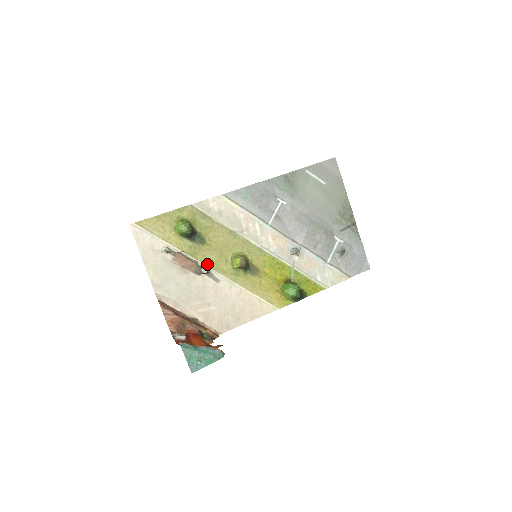
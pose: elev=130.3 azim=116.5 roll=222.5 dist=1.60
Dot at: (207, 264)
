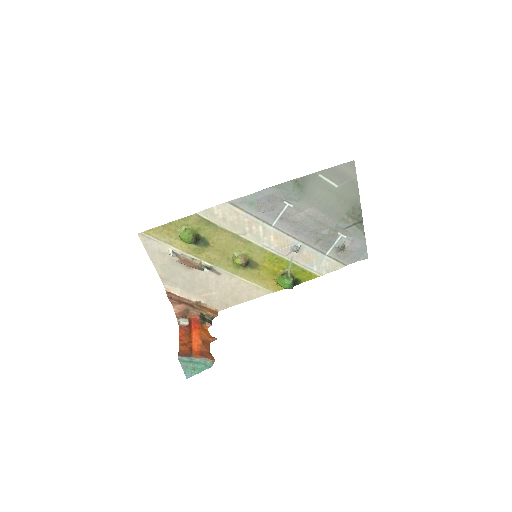
Dot at: (210, 262)
